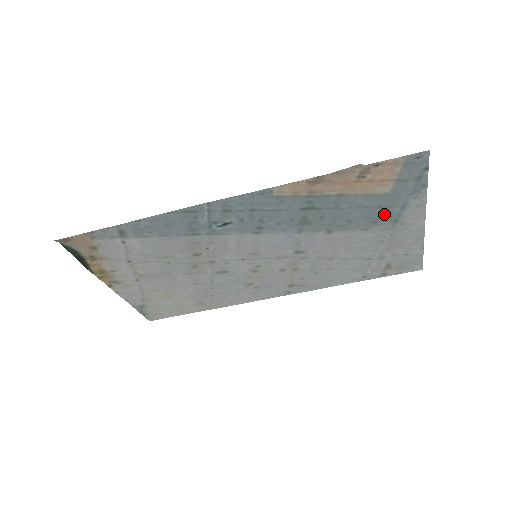
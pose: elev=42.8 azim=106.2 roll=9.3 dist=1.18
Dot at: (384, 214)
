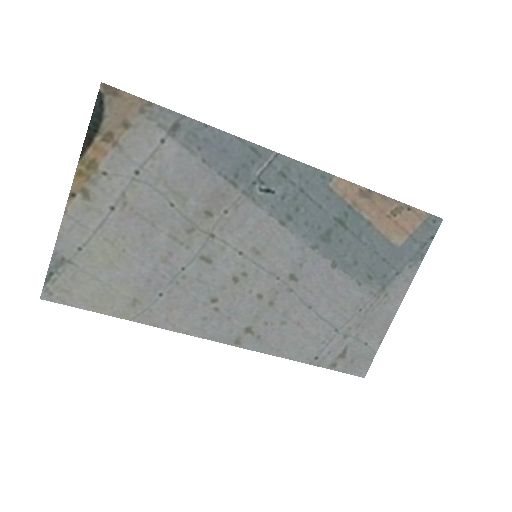
Dot at: (381, 272)
